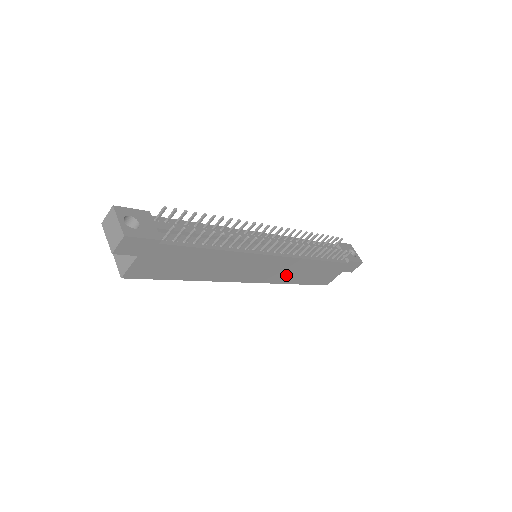
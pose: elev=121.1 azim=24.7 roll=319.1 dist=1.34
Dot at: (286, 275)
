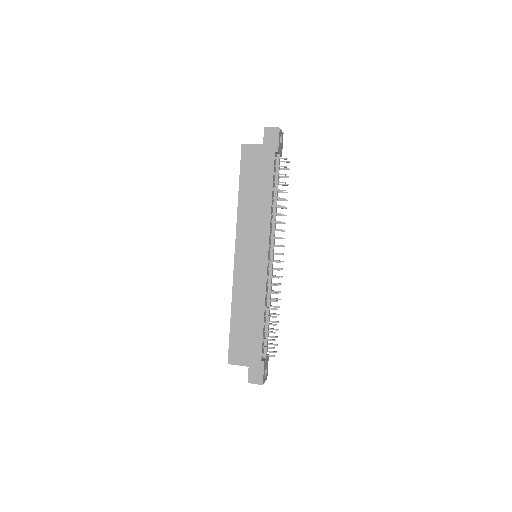
Dot at: (244, 292)
